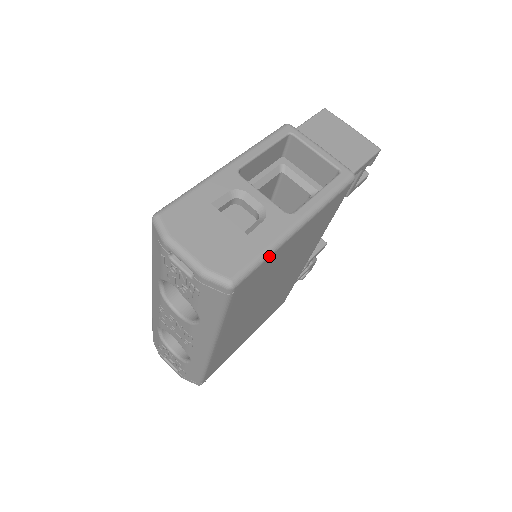
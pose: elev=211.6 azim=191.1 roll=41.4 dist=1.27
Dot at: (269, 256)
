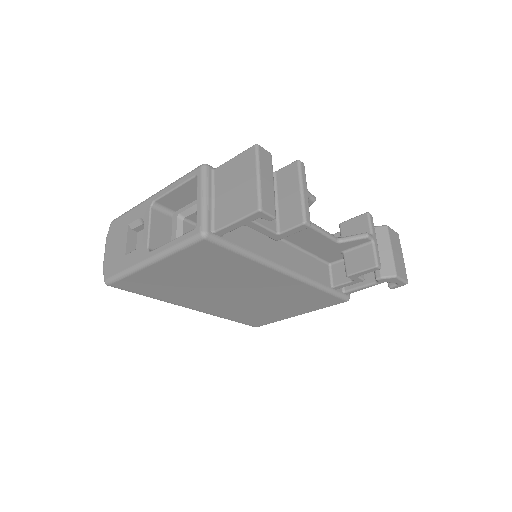
Dot at: (128, 275)
